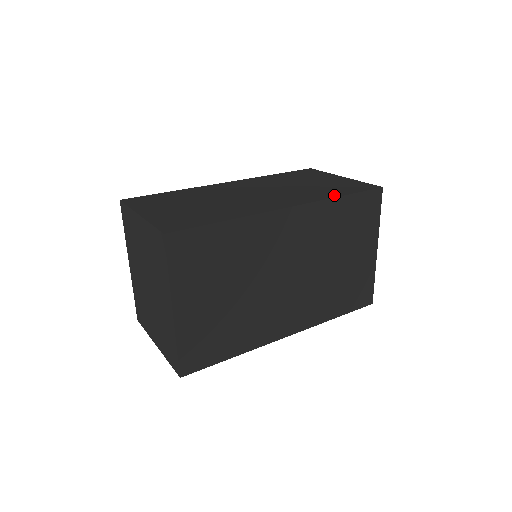
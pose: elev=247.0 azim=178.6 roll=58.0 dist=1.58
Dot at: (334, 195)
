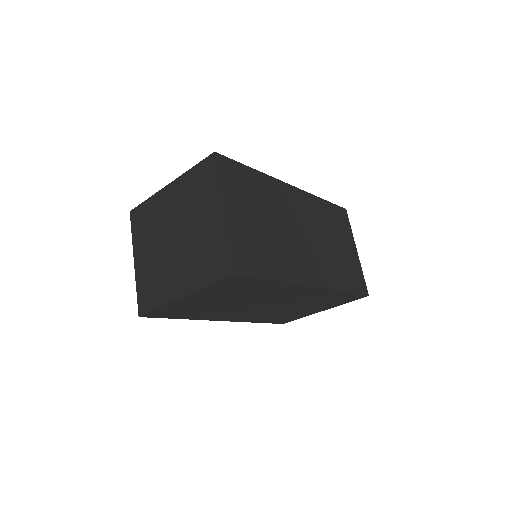
Dot at: (343, 287)
